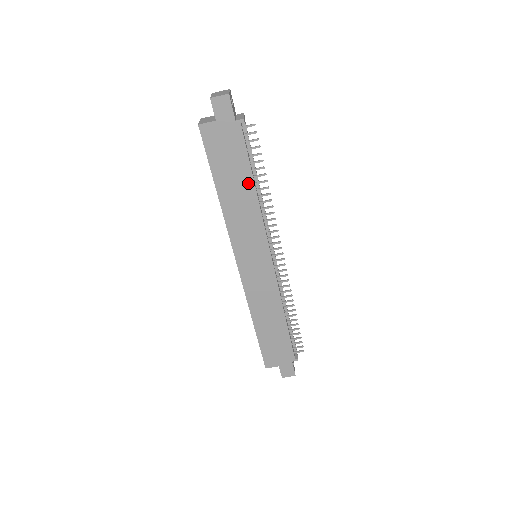
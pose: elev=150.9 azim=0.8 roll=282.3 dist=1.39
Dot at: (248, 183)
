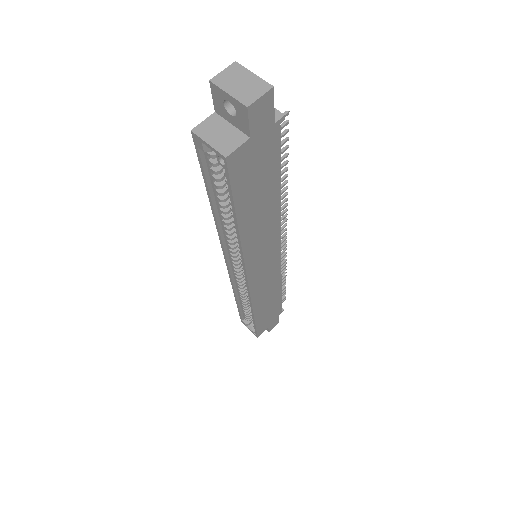
Dot at: (274, 194)
